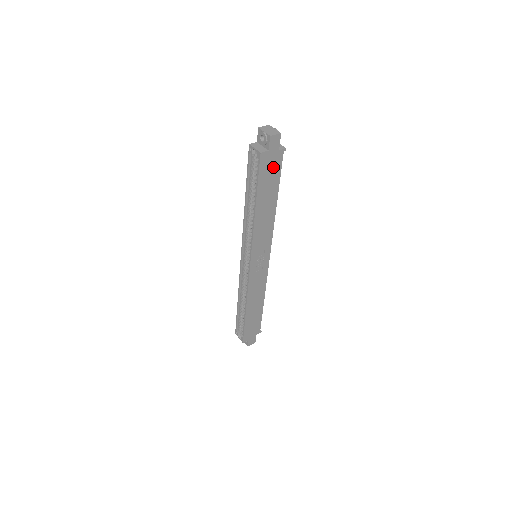
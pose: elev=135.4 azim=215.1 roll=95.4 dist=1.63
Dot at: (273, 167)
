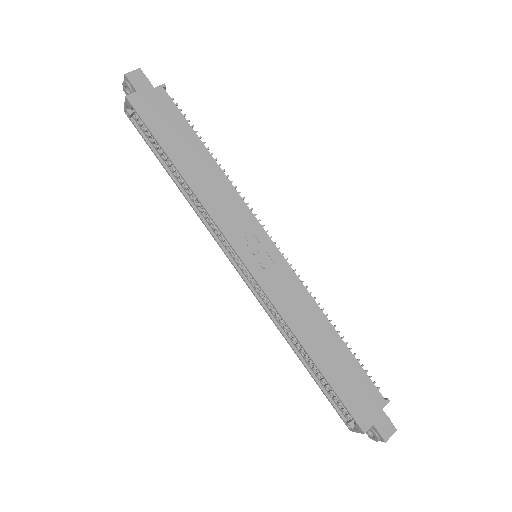
Dot at: (163, 110)
